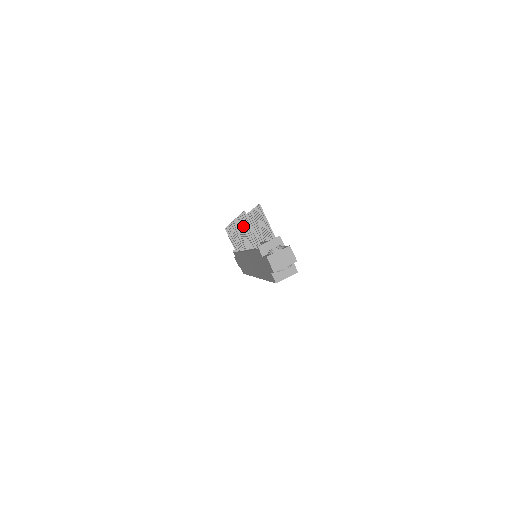
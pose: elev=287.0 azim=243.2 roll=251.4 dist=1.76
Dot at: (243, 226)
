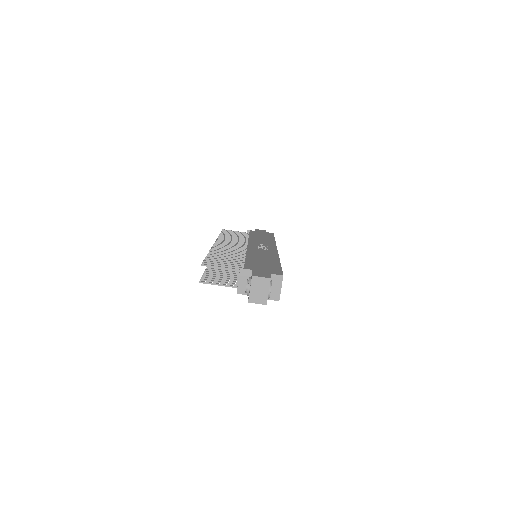
Dot at: (216, 272)
